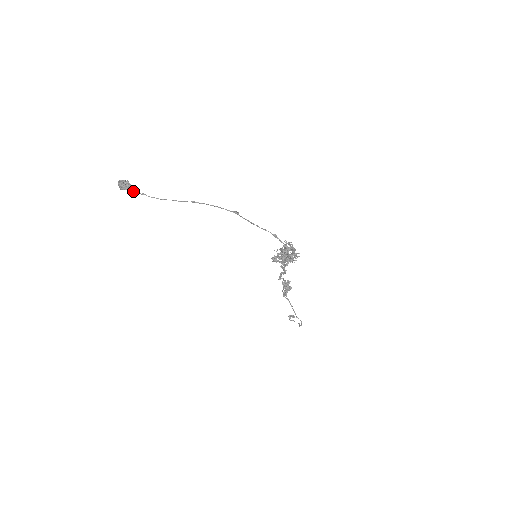
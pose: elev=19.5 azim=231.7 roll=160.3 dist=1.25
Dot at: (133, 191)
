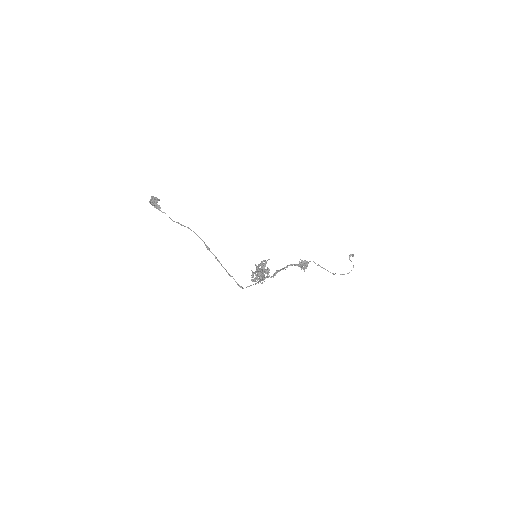
Dot at: (158, 209)
